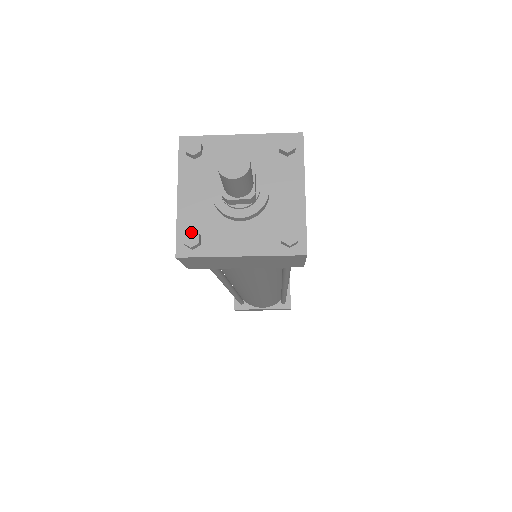
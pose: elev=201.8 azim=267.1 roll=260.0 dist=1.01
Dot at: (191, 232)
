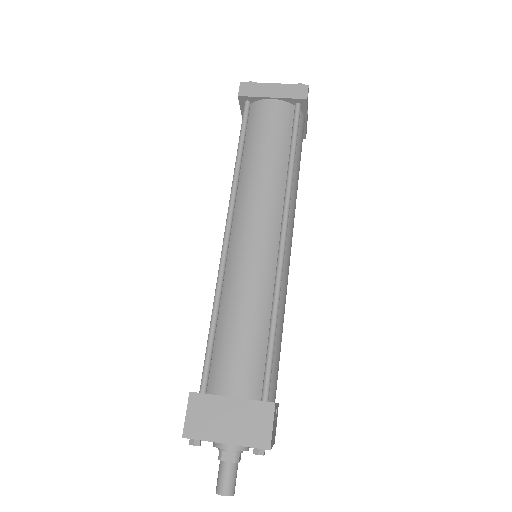
Dot at: occluded
